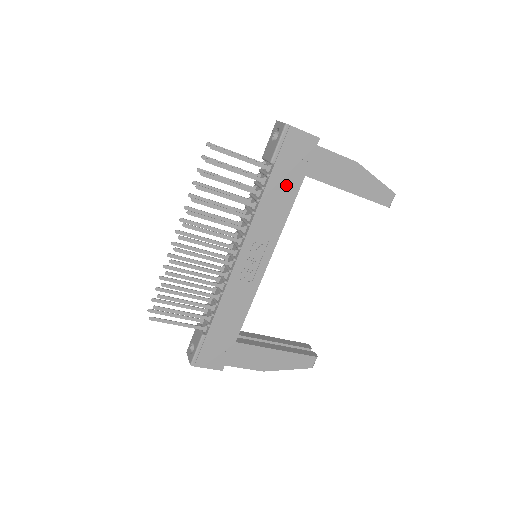
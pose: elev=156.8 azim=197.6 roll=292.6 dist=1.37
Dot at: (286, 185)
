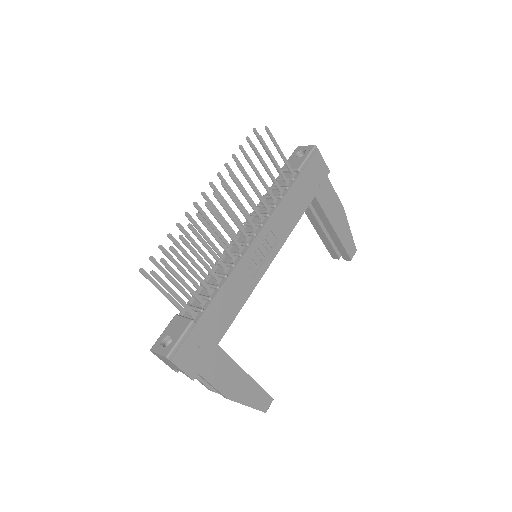
Dot at: (302, 195)
